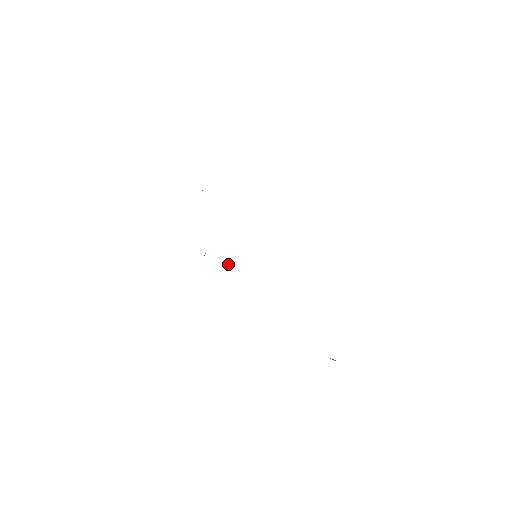
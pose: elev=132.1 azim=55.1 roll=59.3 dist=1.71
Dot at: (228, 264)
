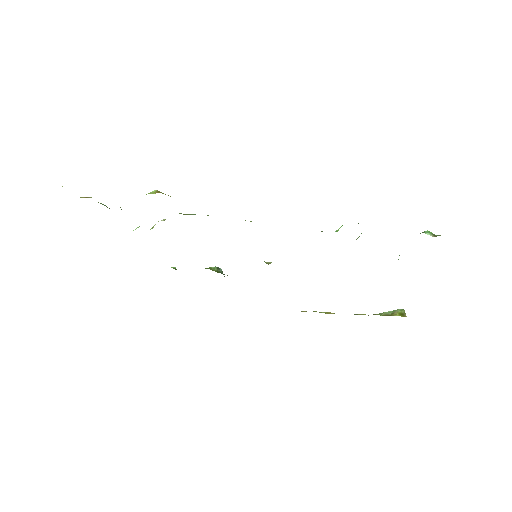
Dot at: (216, 269)
